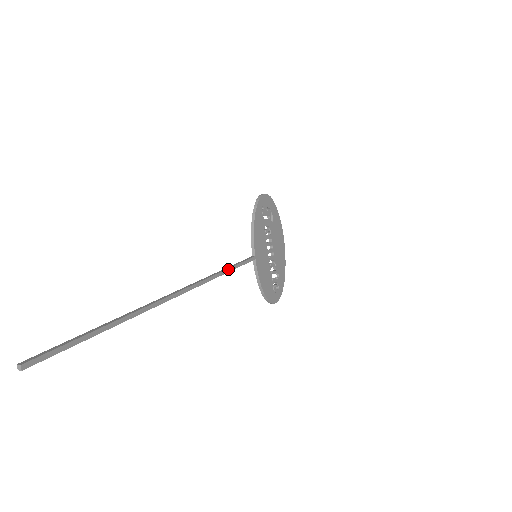
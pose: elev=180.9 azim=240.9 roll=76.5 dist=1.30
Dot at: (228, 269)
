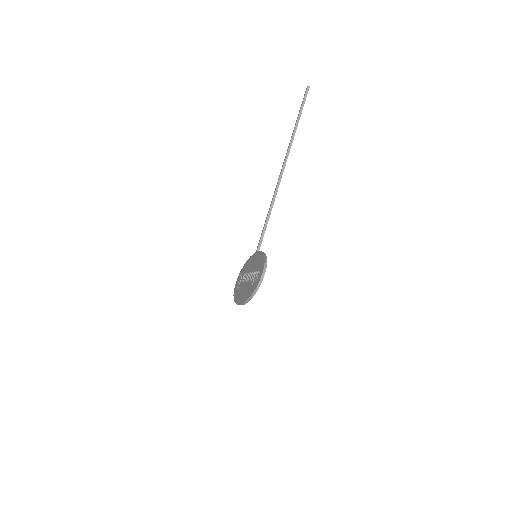
Dot at: (269, 217)
